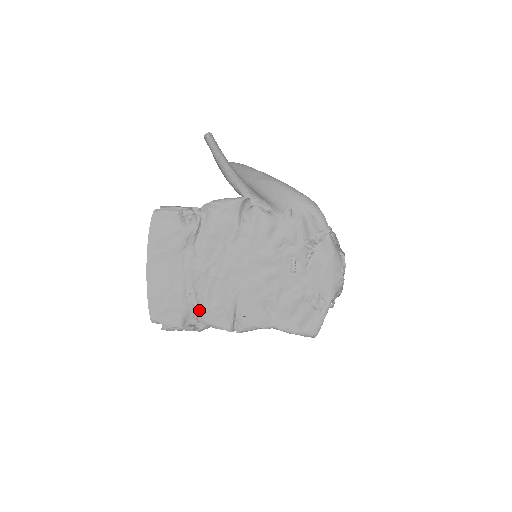
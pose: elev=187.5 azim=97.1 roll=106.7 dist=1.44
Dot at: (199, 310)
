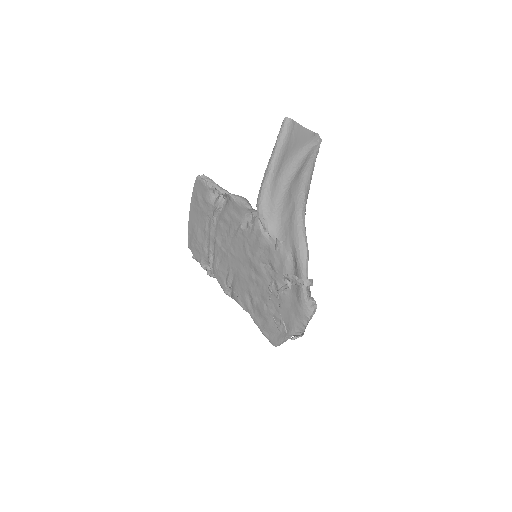
Dot at: (211, 264)
